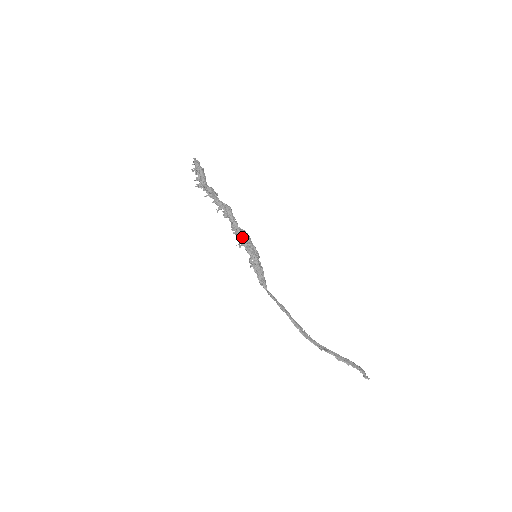
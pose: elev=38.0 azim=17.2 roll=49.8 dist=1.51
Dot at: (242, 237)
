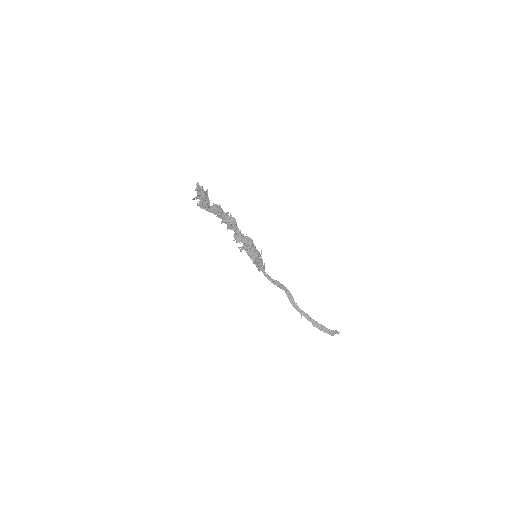
Dot at: (243, 245)
